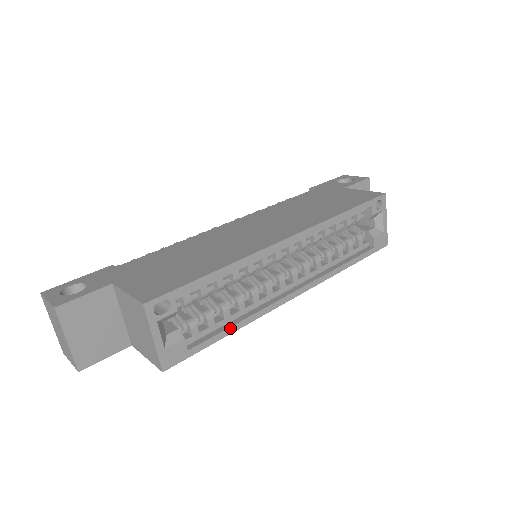
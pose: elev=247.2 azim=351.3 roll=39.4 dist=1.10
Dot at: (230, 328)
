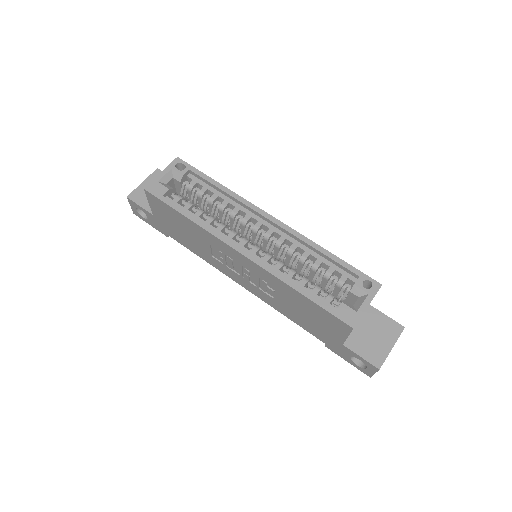
Dot at: (190, 214)
